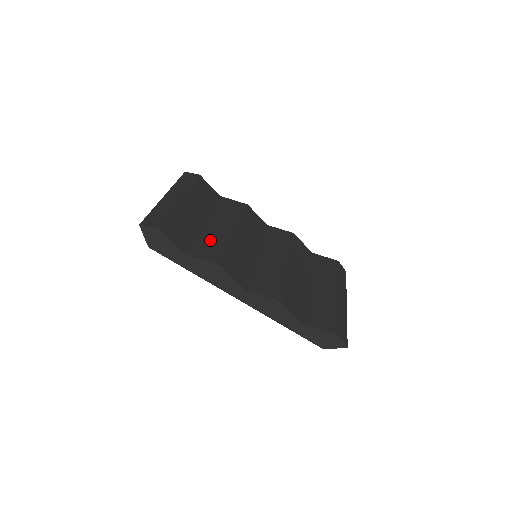
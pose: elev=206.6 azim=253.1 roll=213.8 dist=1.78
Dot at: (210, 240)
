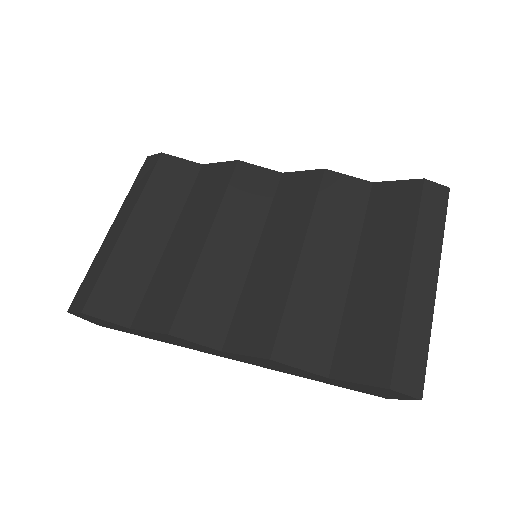
Dot at: (167, 279)
